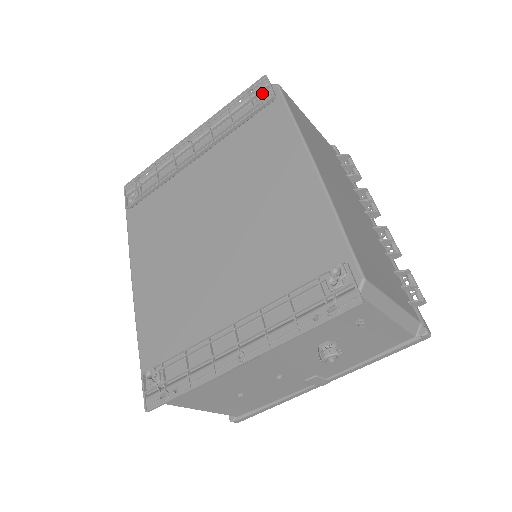
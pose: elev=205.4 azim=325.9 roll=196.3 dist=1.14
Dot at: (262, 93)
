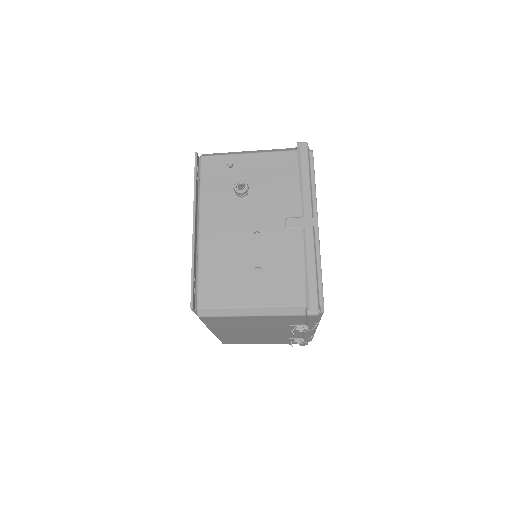
Dot at: occluded
